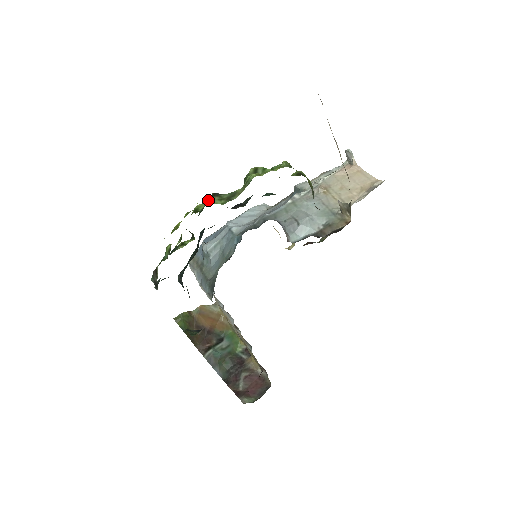
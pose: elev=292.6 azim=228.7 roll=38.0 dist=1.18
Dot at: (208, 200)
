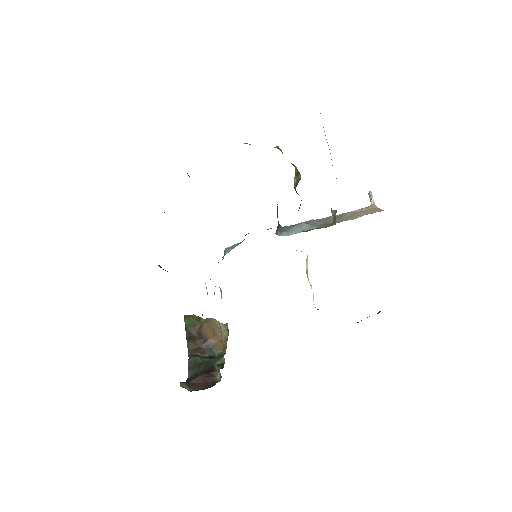
Dot at: occluded
